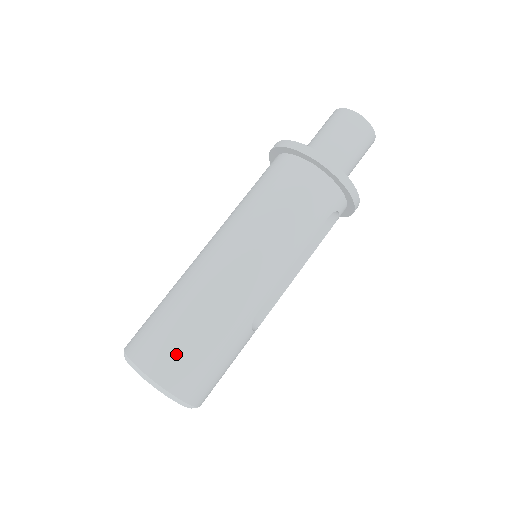
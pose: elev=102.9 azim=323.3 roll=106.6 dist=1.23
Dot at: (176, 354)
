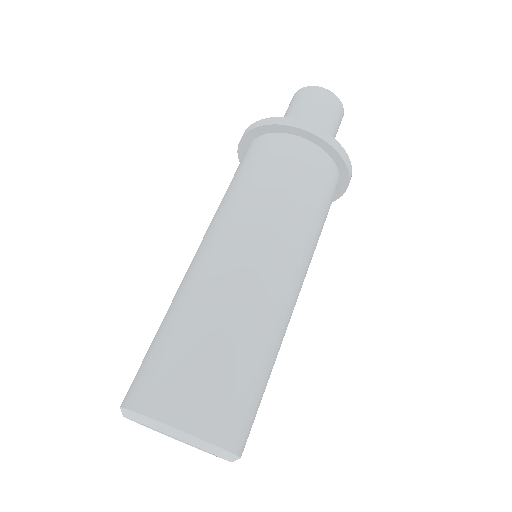
Dot at: (236, 401)
